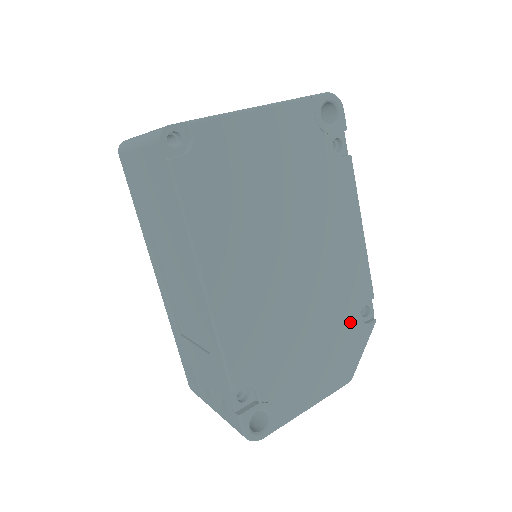
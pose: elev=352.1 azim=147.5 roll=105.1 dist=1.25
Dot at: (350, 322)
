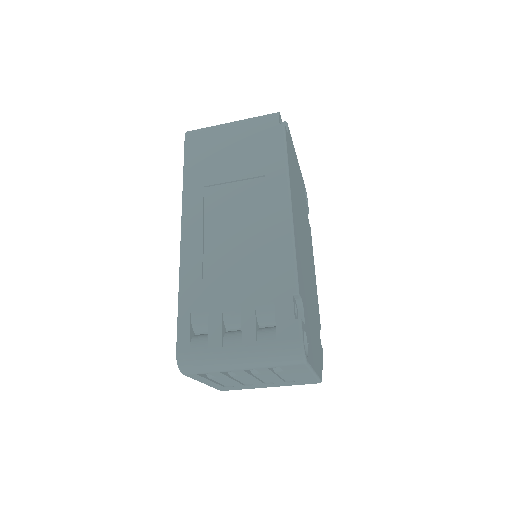
Dot at: (318, 330)
